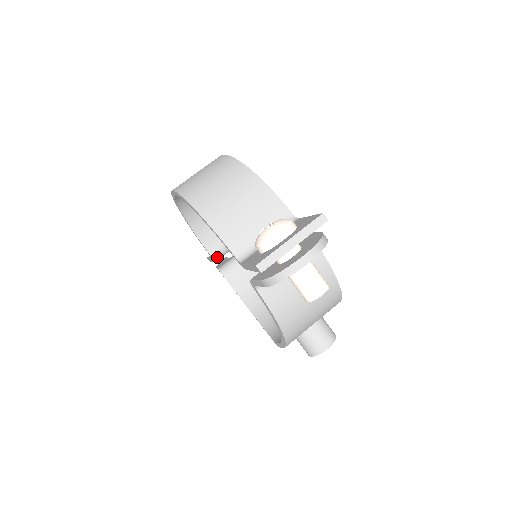
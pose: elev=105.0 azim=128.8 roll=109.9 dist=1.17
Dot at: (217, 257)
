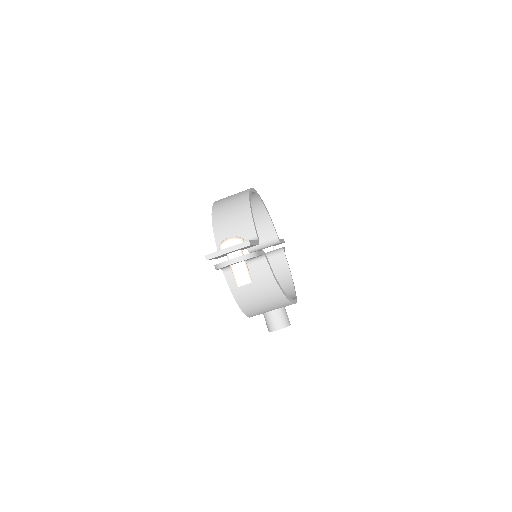
Dot at: (251, 250)
